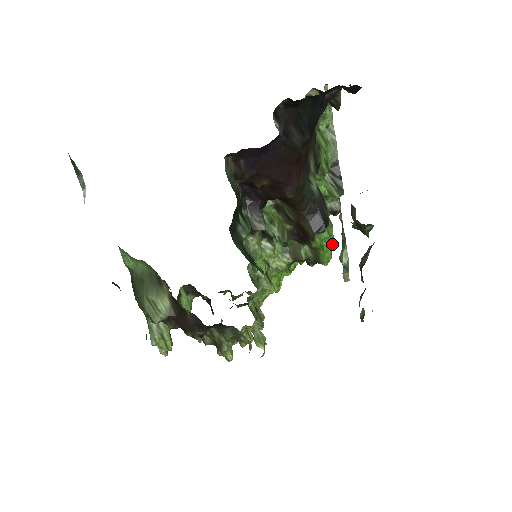
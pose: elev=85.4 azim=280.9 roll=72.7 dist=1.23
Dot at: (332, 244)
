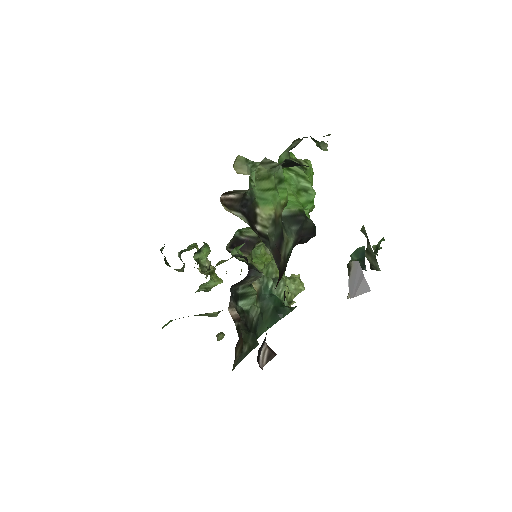
Dot at: (310, 172)
